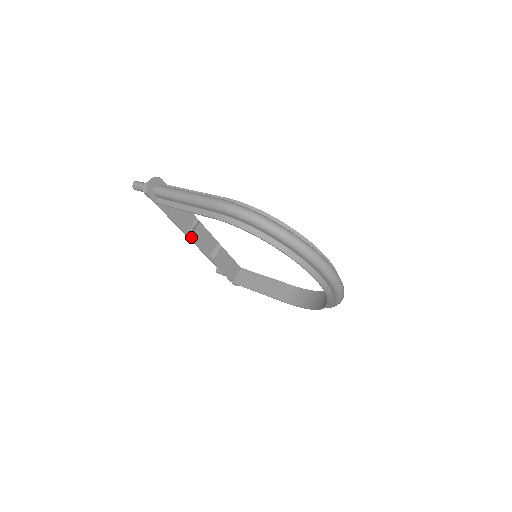
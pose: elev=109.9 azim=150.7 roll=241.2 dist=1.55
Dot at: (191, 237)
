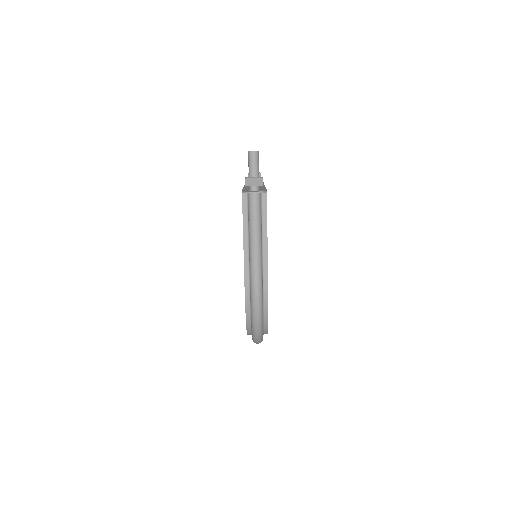
Dot at: occluded
